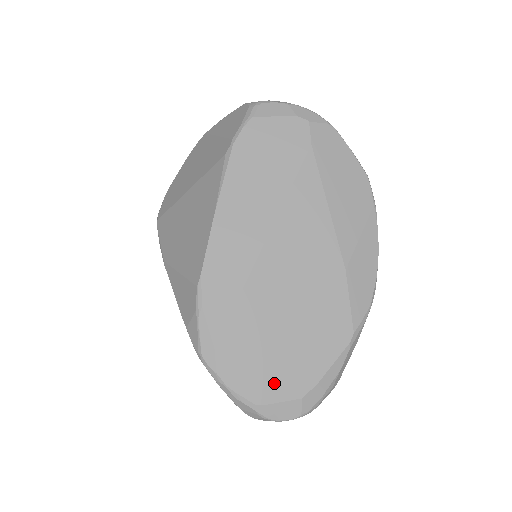
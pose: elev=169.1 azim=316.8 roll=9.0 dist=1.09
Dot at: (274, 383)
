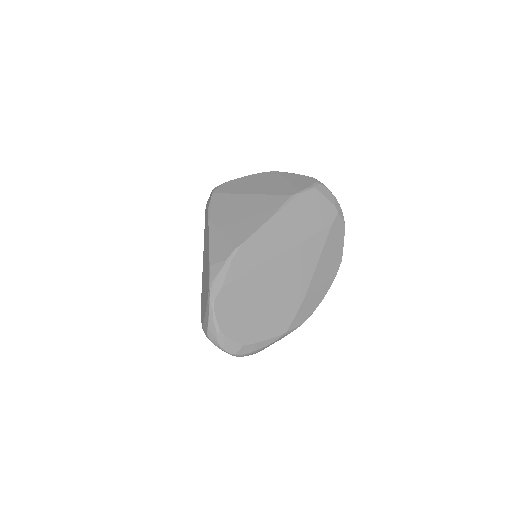
Dot at: (236, 327)
